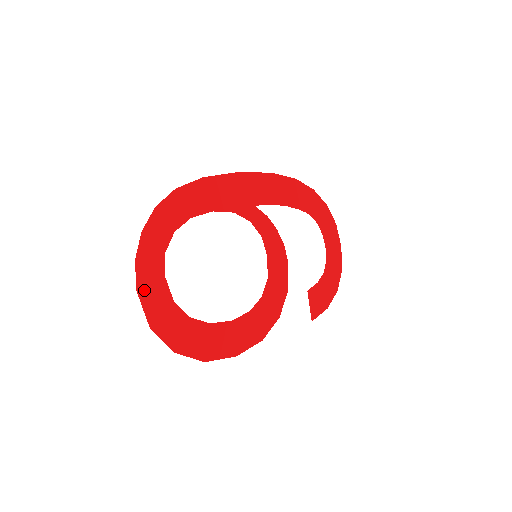
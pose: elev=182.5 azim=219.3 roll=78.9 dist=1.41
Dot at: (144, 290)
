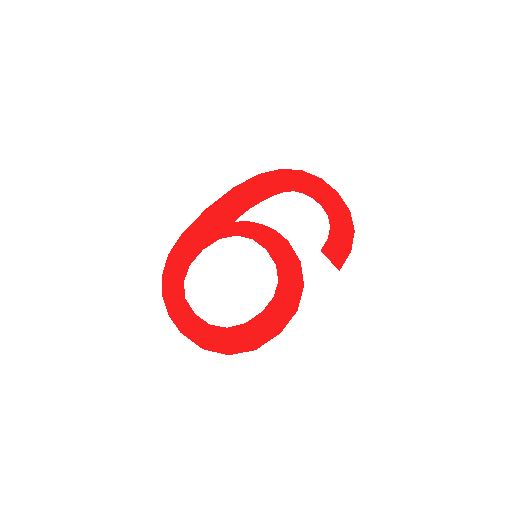
Dot at: (185, 329)
